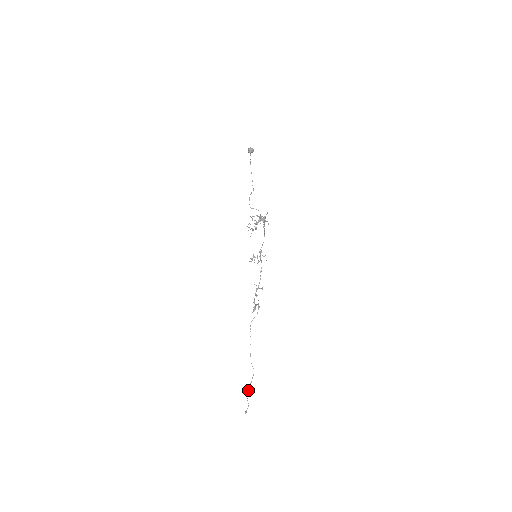
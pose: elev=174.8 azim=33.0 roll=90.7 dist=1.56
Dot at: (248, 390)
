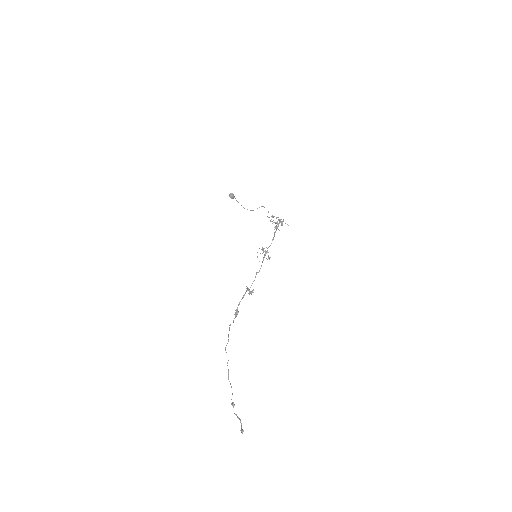
Dot at: occluded
